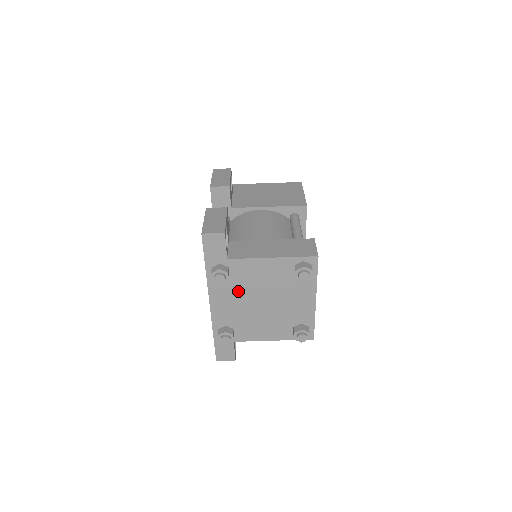
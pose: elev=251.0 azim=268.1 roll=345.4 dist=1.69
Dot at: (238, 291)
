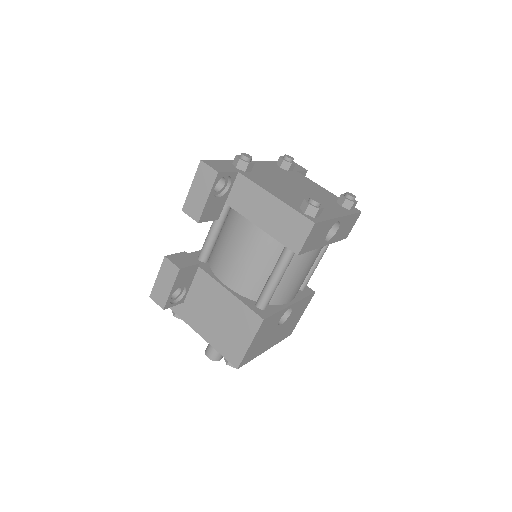
Dot at: (284, 175)
